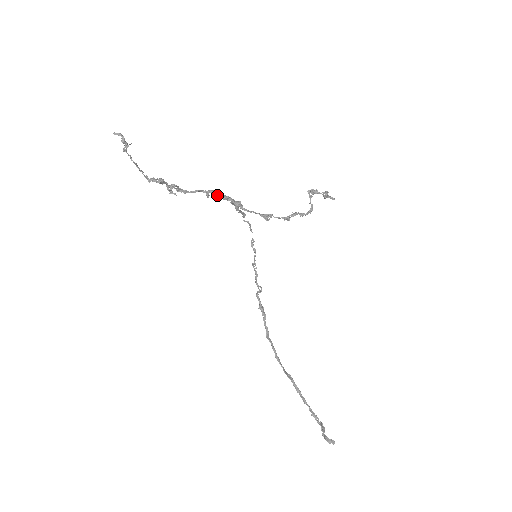
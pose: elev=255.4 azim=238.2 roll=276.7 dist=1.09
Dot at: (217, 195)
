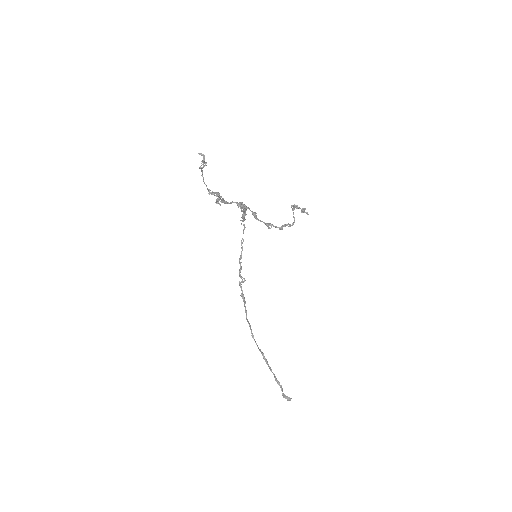
Dot at: (241, 206)
